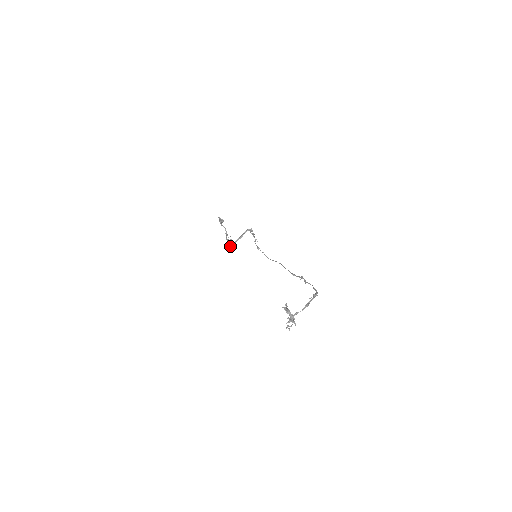
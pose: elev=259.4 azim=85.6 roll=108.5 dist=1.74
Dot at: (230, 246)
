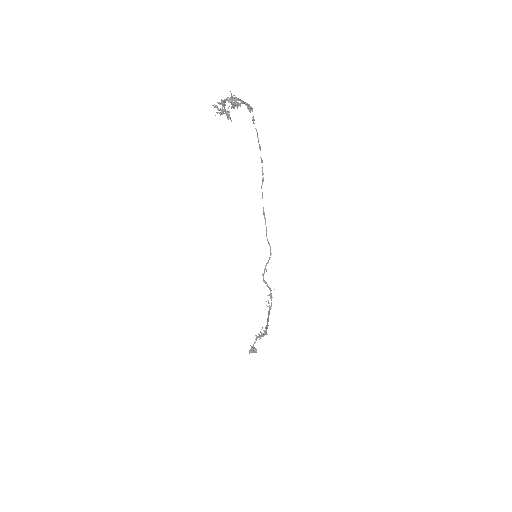
Dot at: (266, 329)
